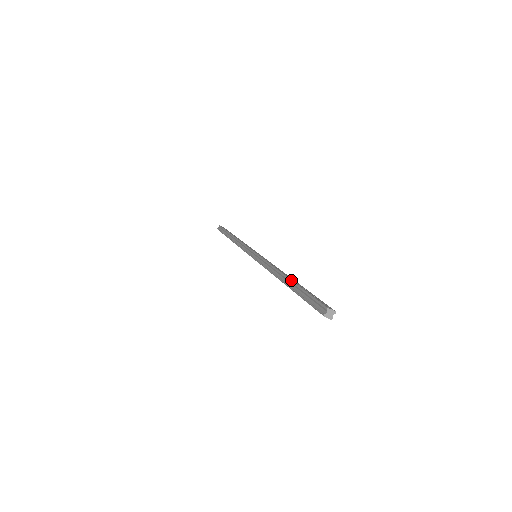
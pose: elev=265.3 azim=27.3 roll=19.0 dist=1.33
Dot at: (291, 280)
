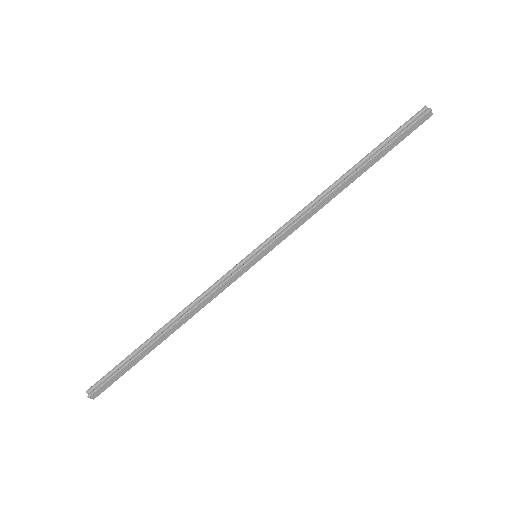
Dot at: occluded
